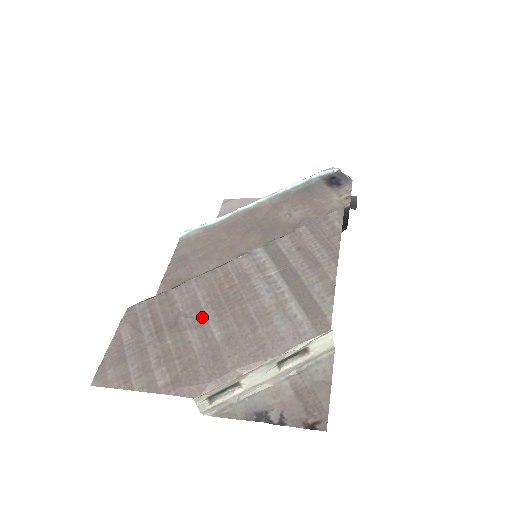
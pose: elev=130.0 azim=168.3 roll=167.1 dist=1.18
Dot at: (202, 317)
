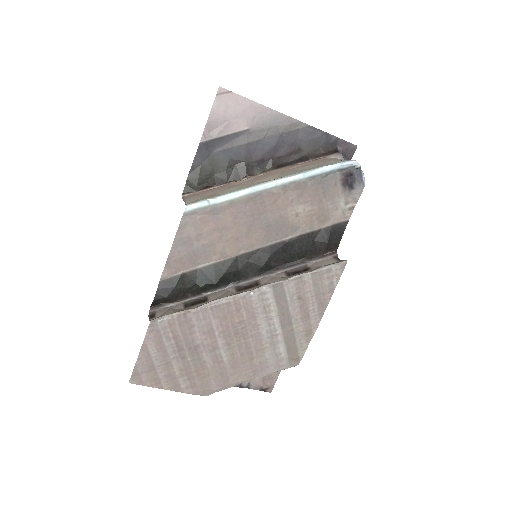
Dot at: (215, 344)
